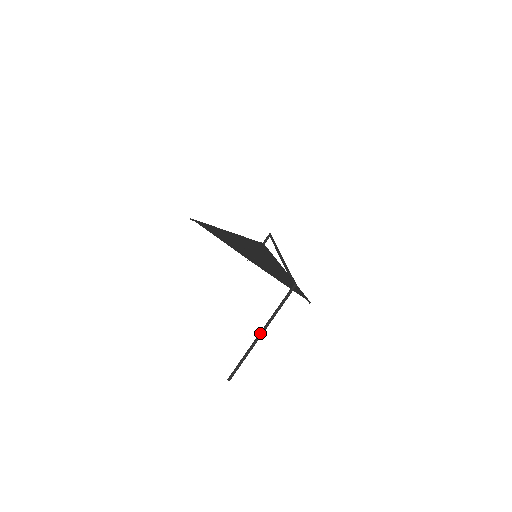
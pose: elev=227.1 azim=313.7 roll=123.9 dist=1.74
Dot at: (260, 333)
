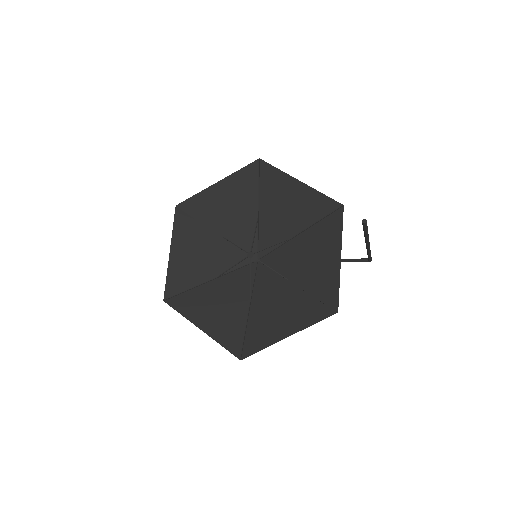
Dot at: occluded
